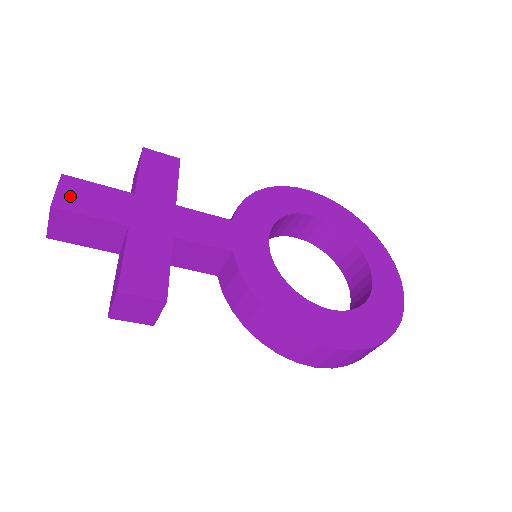
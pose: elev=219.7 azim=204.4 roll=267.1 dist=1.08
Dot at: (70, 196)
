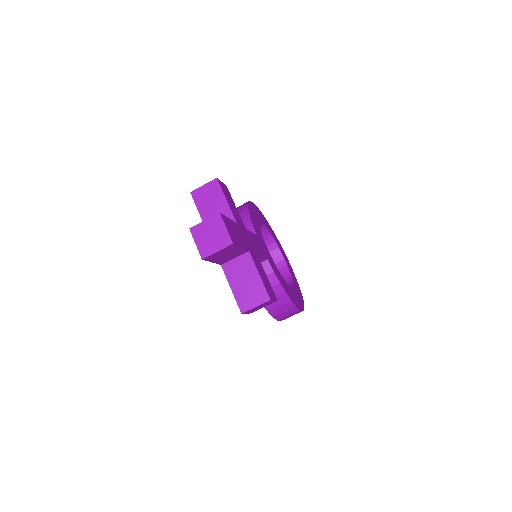
Dot at: (231, 232)
